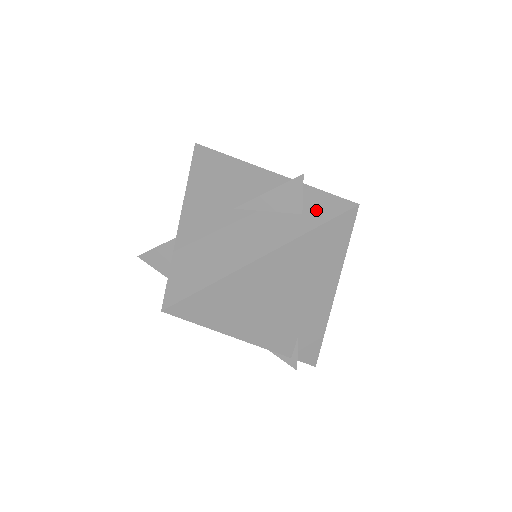
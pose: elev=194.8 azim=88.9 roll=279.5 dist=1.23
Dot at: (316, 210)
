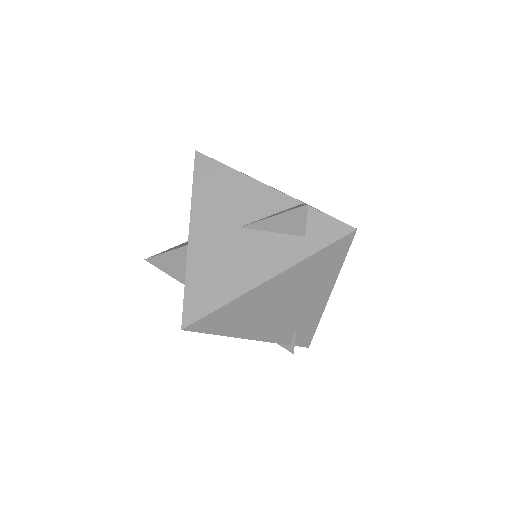
Dot at: (318, 233)
